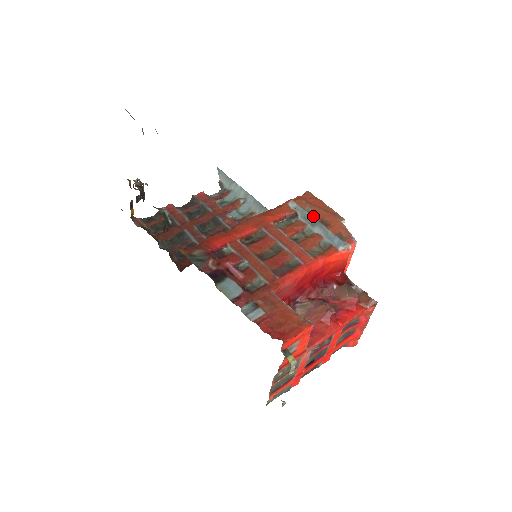
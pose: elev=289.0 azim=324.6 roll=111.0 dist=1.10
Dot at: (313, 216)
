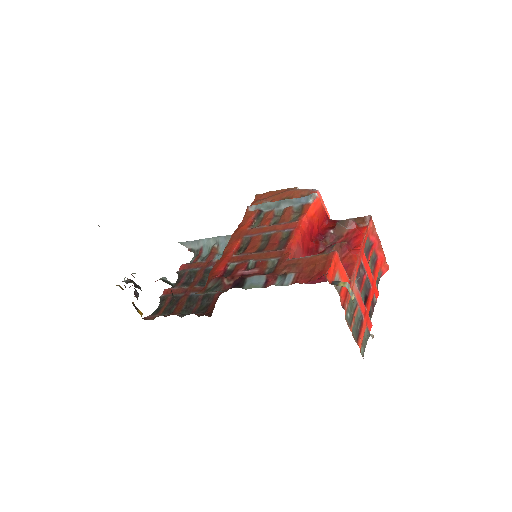
Dot at: occluded
